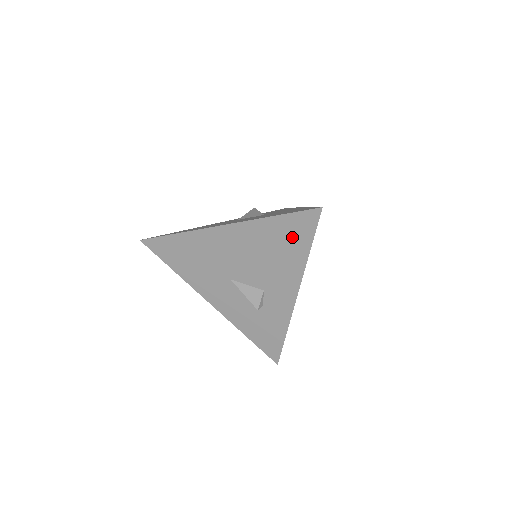
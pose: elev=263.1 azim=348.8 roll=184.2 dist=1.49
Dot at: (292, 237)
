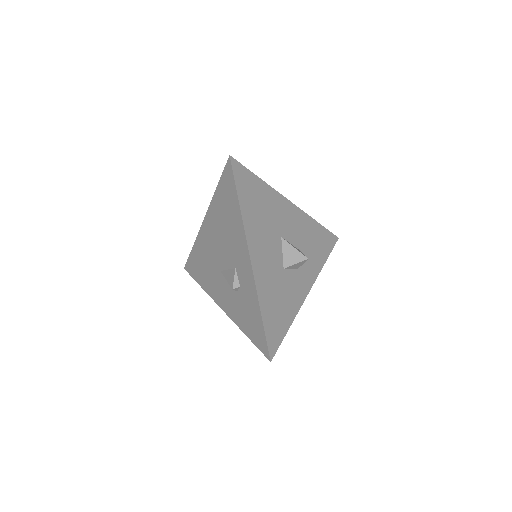
Dot at: (228, 198)
